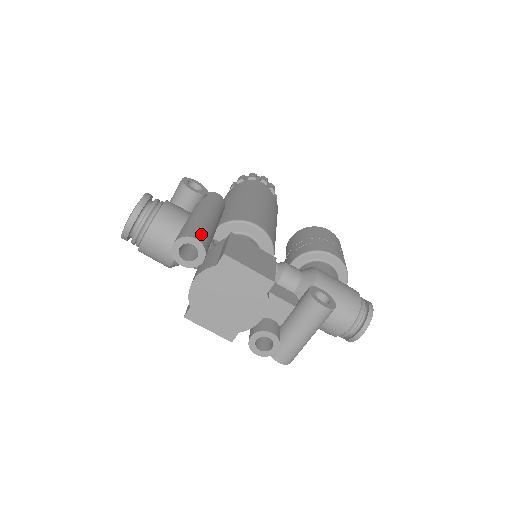
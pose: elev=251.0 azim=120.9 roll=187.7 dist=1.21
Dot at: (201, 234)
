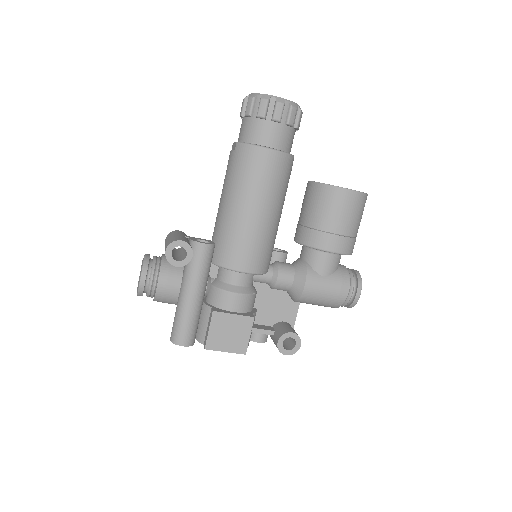
Dot at: (186, 336)
